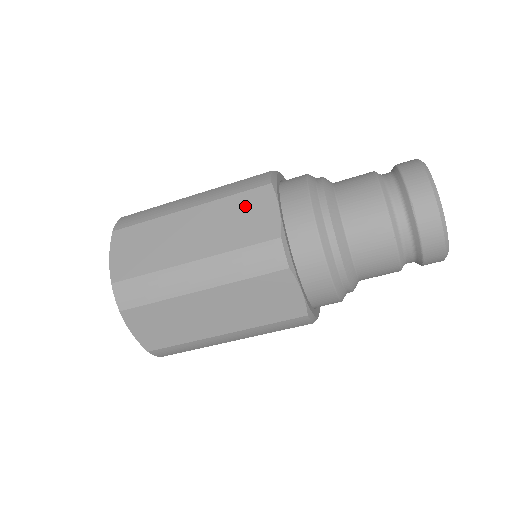
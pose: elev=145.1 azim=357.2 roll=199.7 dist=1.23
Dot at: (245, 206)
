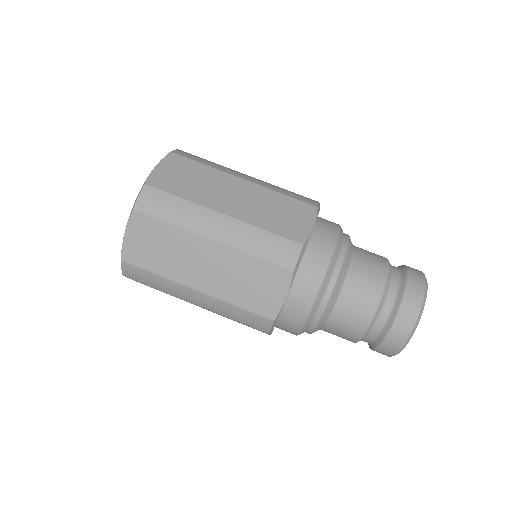
Dot at: (289, 207)
